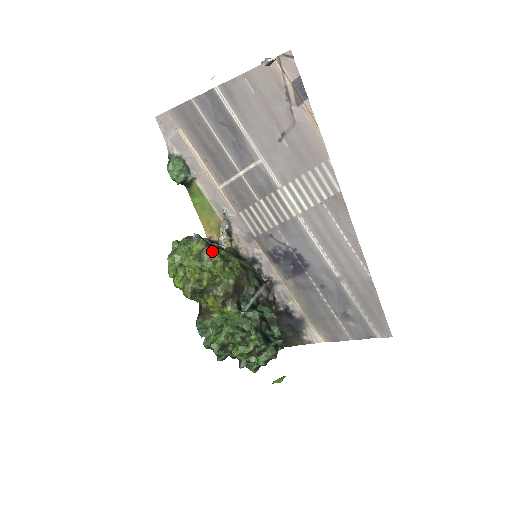
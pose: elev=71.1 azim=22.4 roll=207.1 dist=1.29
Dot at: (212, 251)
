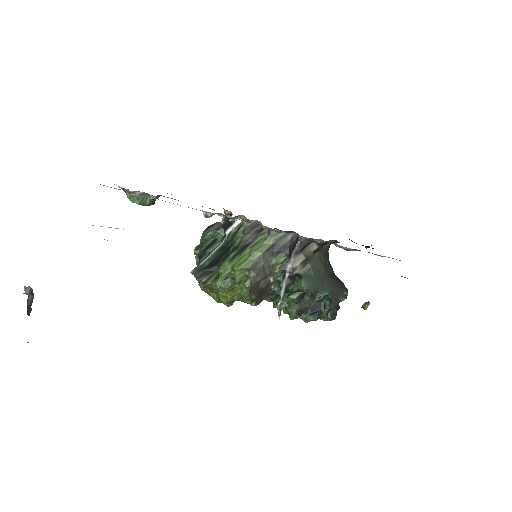
Dot at: (212, 285)
